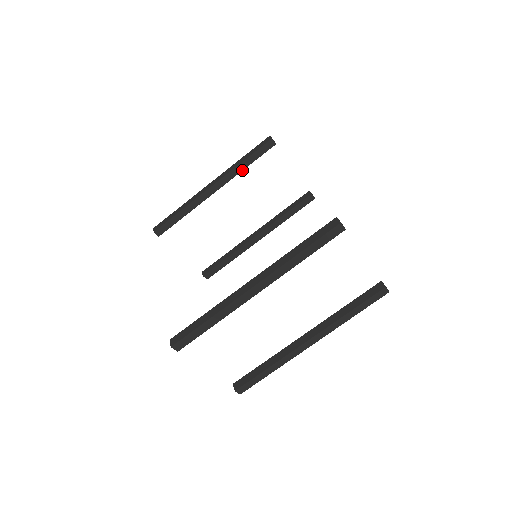
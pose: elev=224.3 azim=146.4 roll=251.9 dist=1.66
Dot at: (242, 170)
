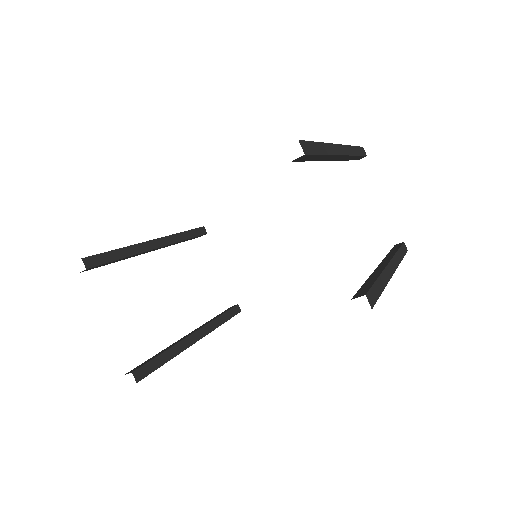
Dot at: (182, 240)
